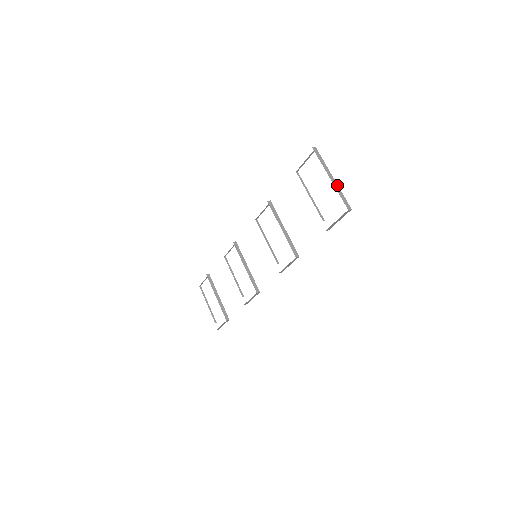
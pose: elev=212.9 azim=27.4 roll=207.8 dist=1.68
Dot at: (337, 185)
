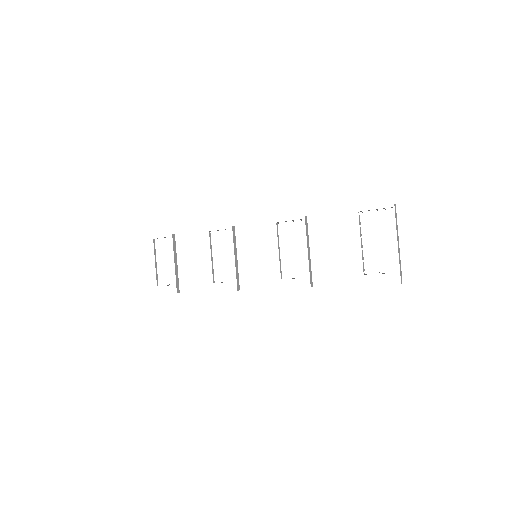
Dot at: occluded
